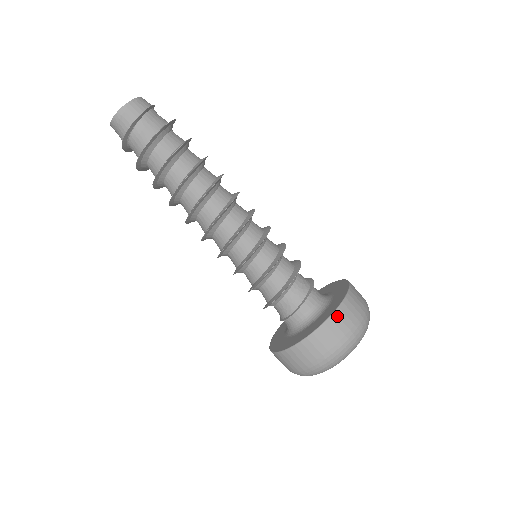
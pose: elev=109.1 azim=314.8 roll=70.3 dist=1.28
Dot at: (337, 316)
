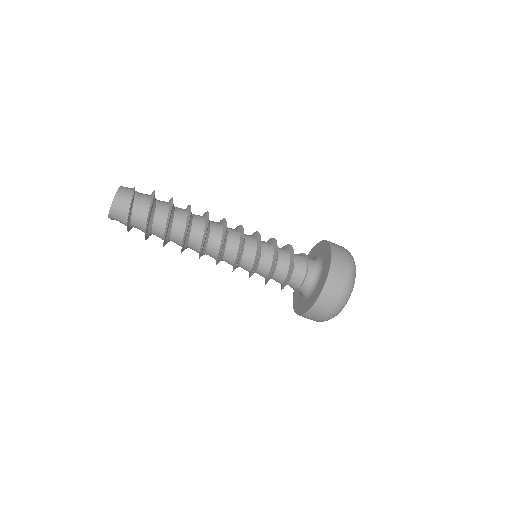
Dot at: (333, 244)
